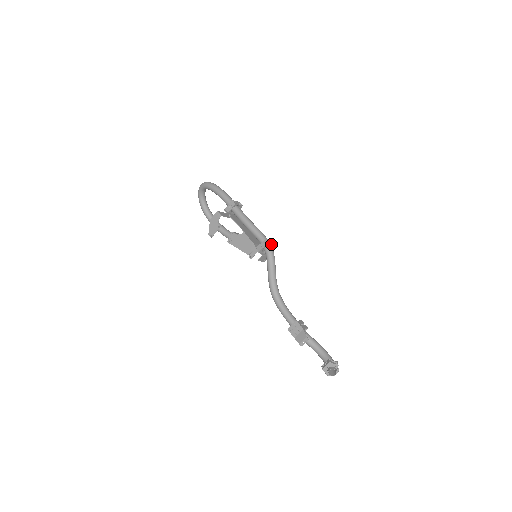
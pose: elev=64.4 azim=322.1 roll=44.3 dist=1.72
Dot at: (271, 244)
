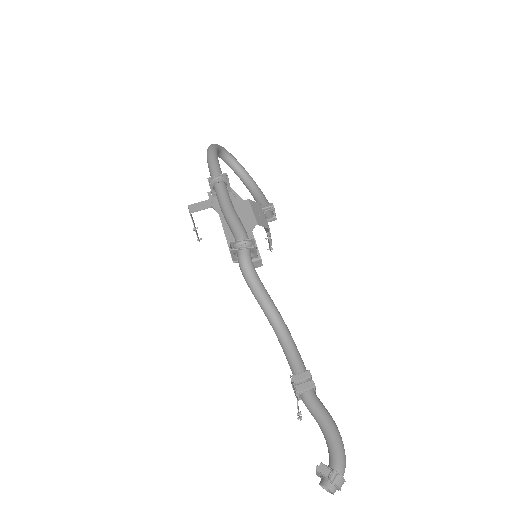
Dot at: (237, 249)
